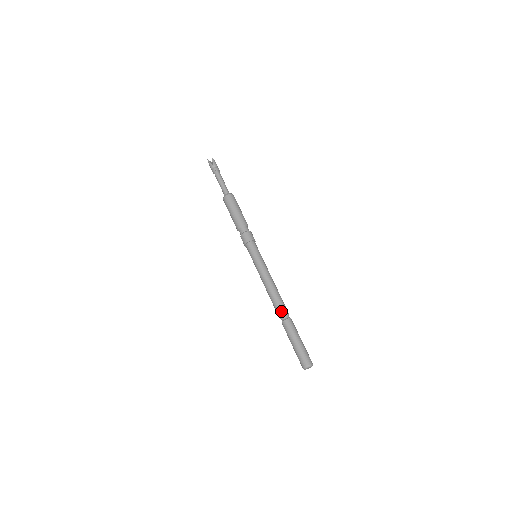
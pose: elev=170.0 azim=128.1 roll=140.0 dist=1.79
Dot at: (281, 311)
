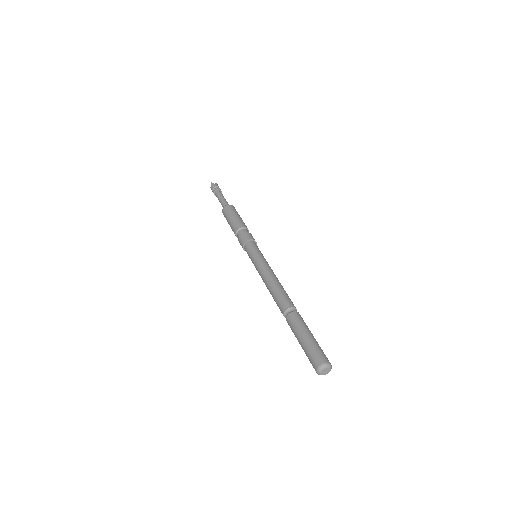
Dot at: (289, 302)
